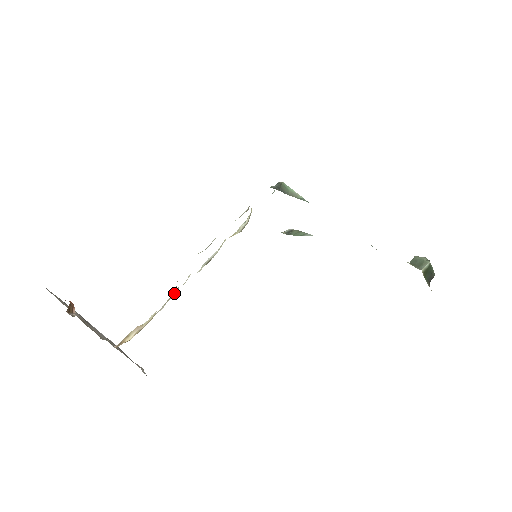
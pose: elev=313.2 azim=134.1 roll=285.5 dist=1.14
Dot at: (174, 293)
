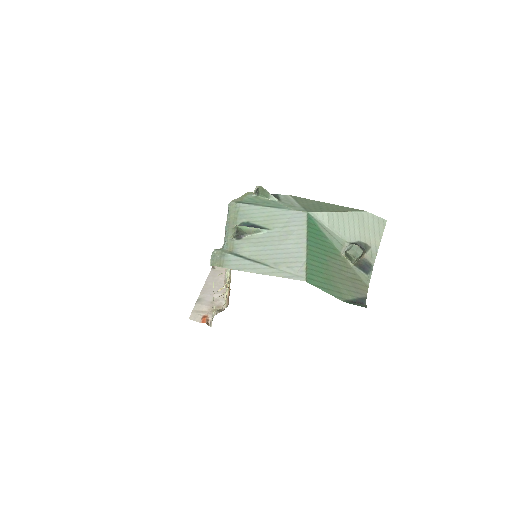
Dot at: occluded
